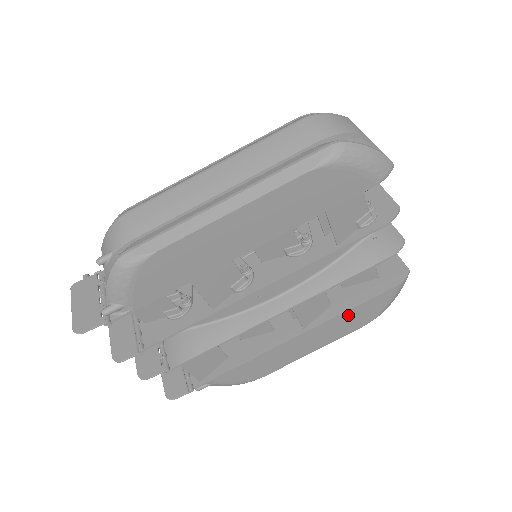
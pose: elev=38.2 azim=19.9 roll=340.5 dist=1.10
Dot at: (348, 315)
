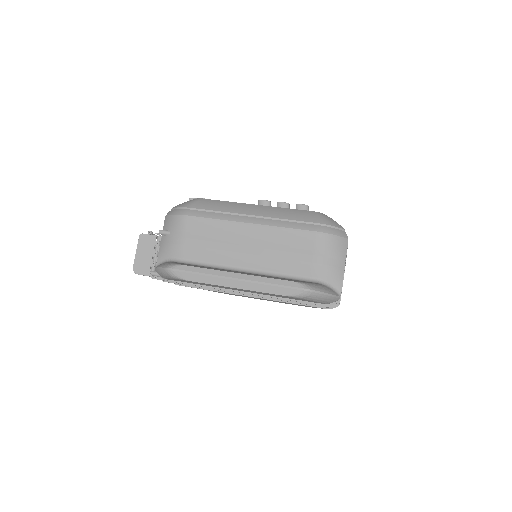
Dot at: occluded
